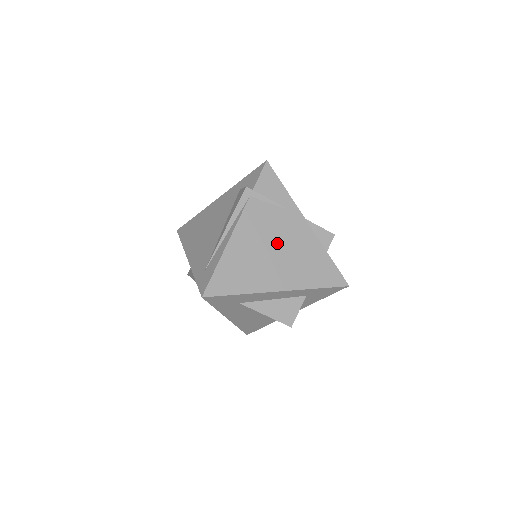
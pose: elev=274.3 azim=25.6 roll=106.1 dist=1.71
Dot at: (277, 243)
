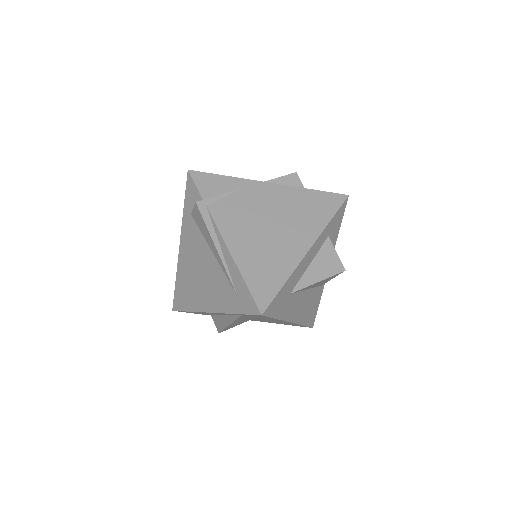
Dot at: (266, 218)
